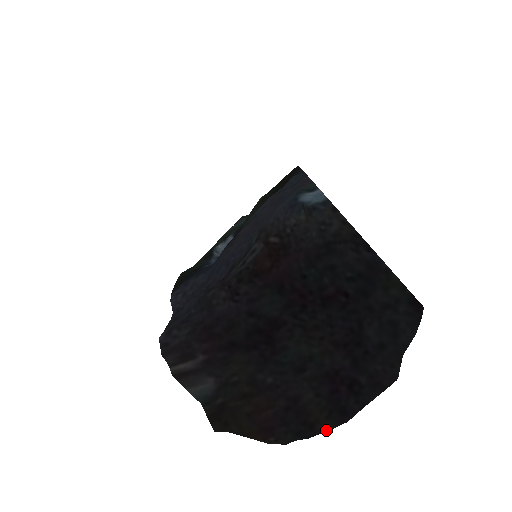
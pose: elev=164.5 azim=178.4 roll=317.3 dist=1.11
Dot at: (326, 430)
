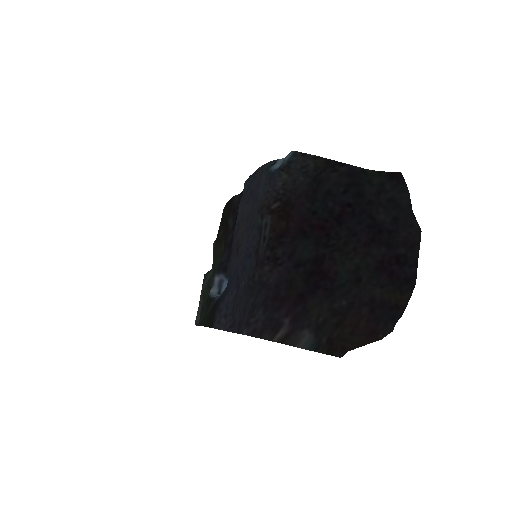
Dot at: (408, 300)
